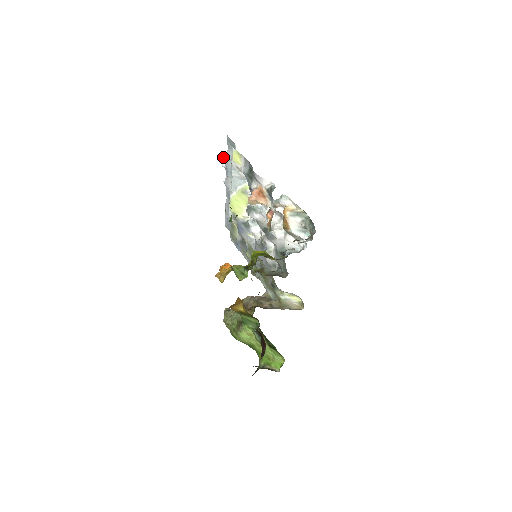
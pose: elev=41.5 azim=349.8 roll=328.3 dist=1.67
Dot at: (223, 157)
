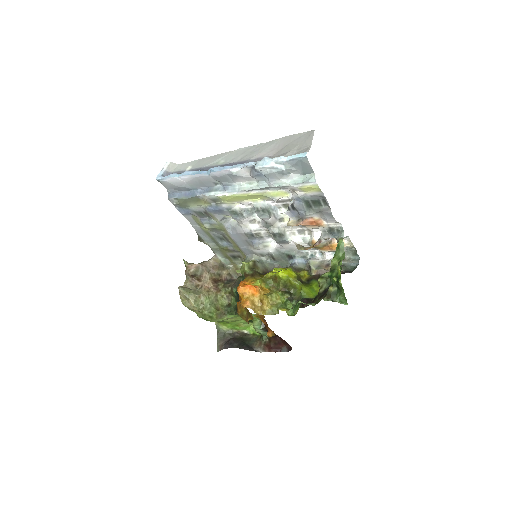
Dot at: (273, 168)
